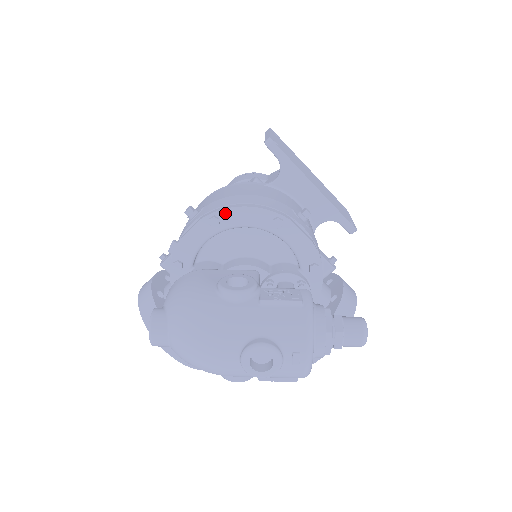
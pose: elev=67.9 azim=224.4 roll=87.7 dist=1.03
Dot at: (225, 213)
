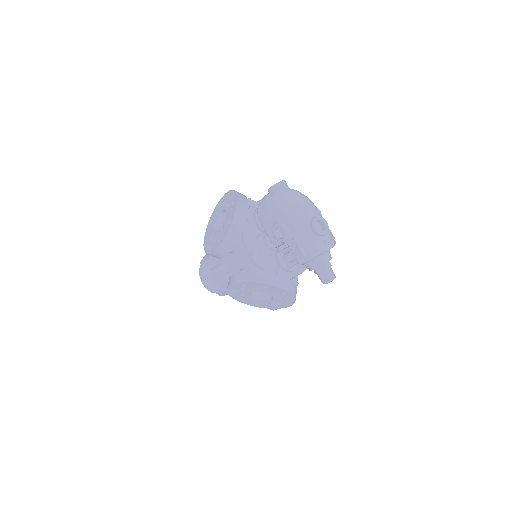
Dot at: occluded
